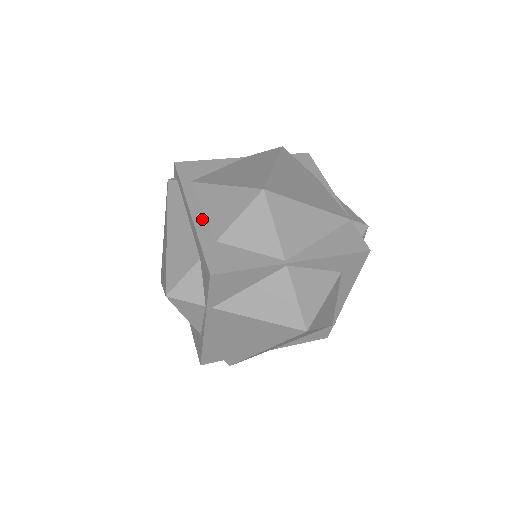
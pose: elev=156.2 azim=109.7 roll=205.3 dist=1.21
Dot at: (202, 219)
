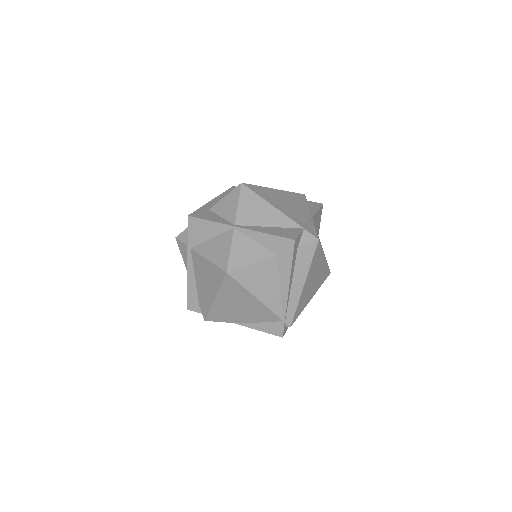
Dot at: (215, 202)
